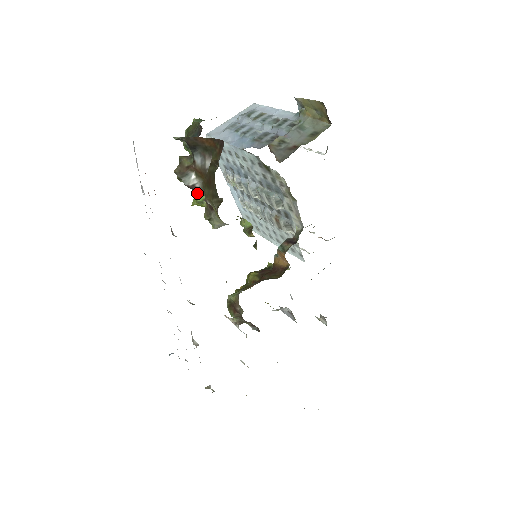
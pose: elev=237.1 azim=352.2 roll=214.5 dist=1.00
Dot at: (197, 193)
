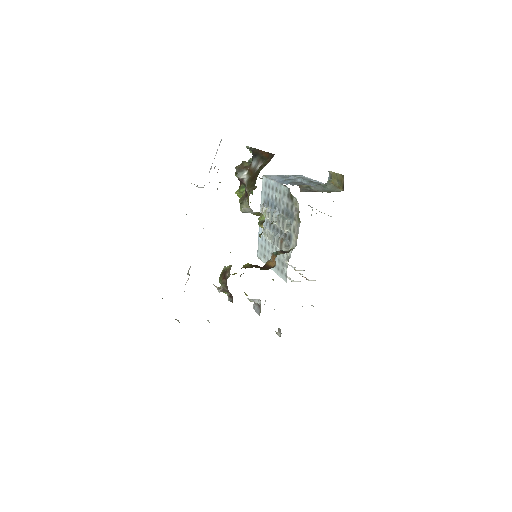
Dot at: (242, 186)
